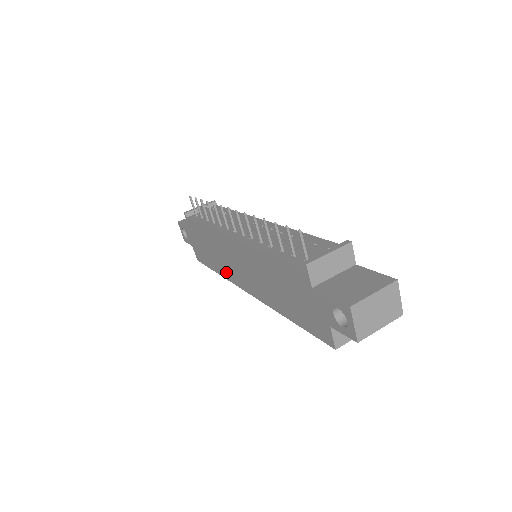
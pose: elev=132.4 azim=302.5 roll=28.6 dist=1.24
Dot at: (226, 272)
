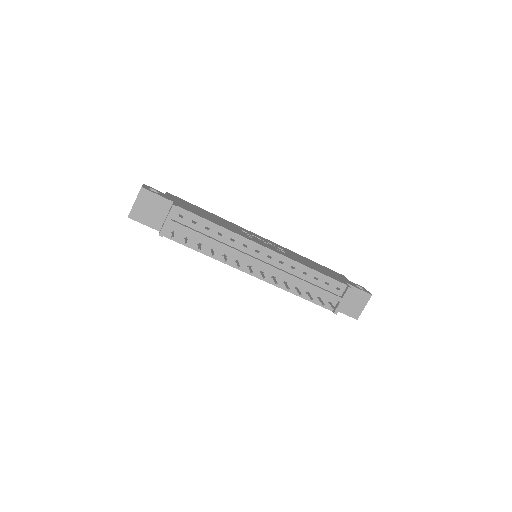
Dot at: occluded
